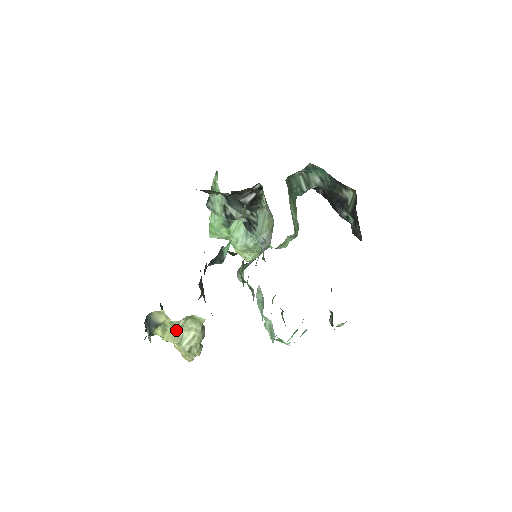
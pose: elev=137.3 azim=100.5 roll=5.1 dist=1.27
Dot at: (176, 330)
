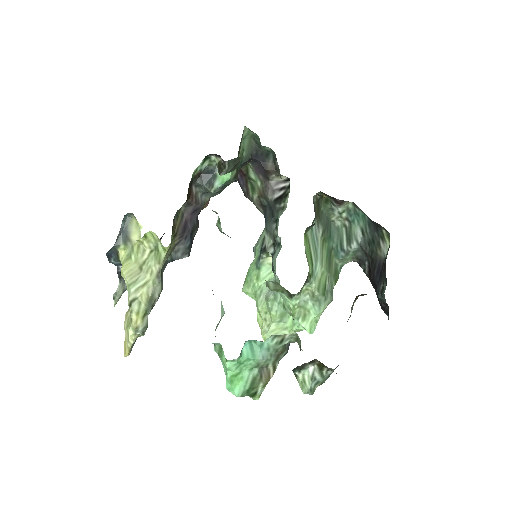
Dot at: (138, 267)
